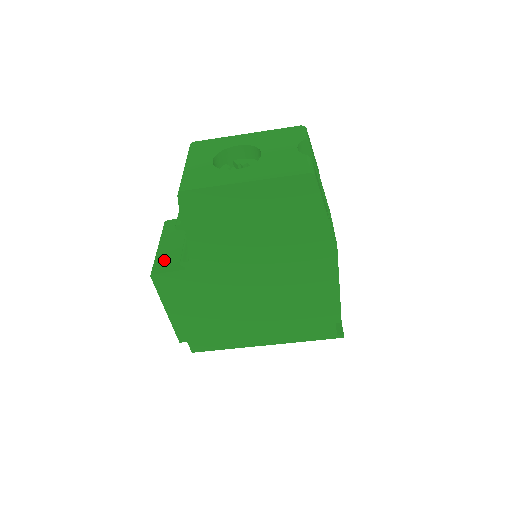
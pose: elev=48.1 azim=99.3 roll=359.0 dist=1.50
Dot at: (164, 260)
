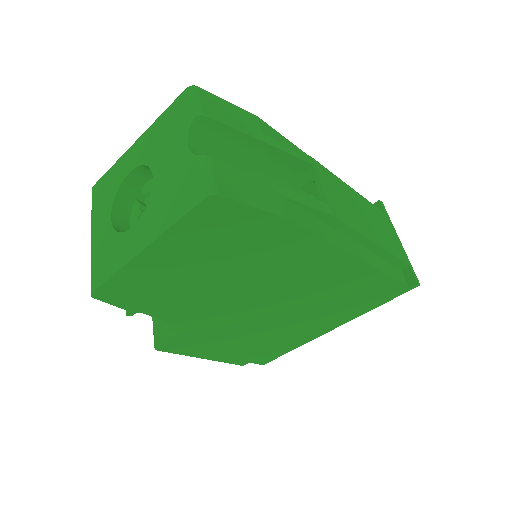
Dot at: (160, 323)
